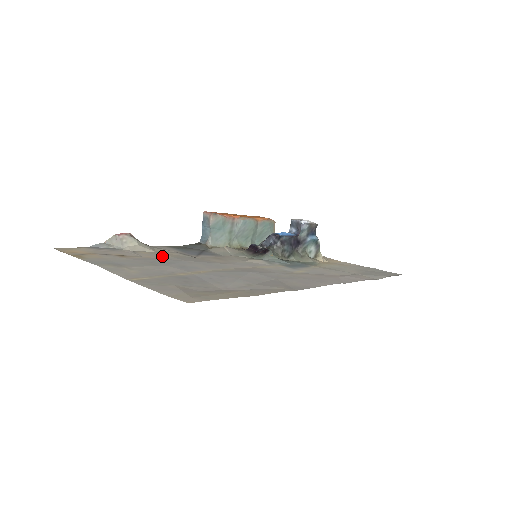
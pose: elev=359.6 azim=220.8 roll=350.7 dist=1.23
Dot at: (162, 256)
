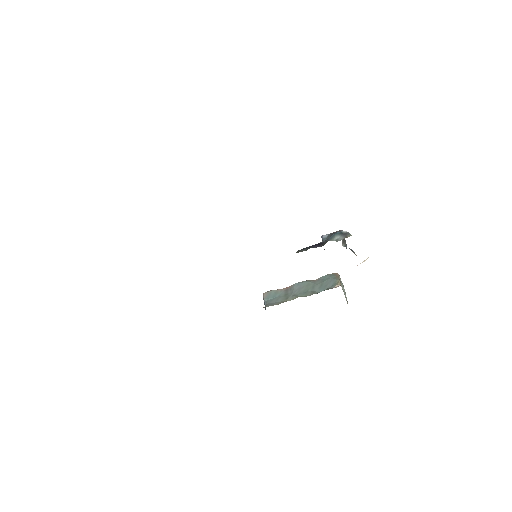
Dot at: occluded
